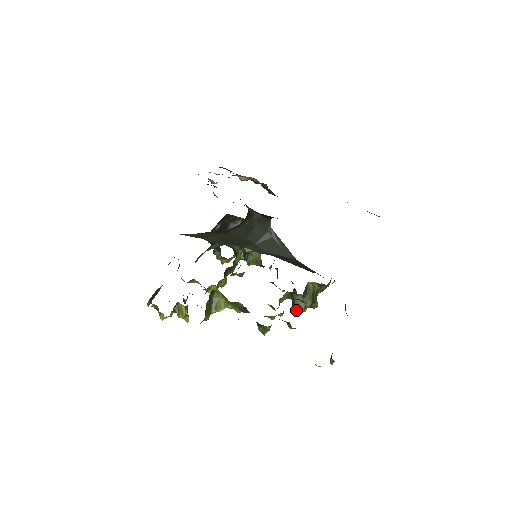
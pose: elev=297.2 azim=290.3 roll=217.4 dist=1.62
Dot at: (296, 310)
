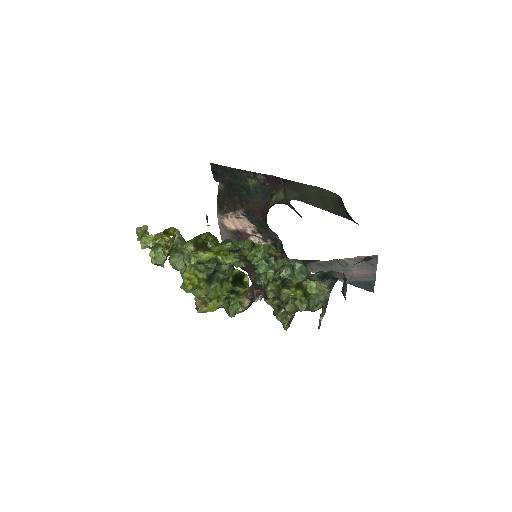
Dot at: (286, 287)
